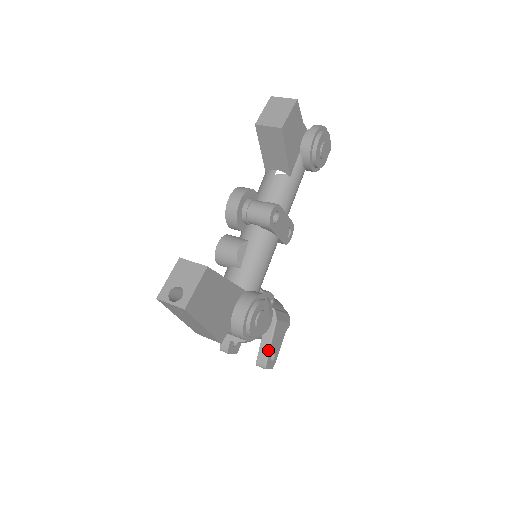
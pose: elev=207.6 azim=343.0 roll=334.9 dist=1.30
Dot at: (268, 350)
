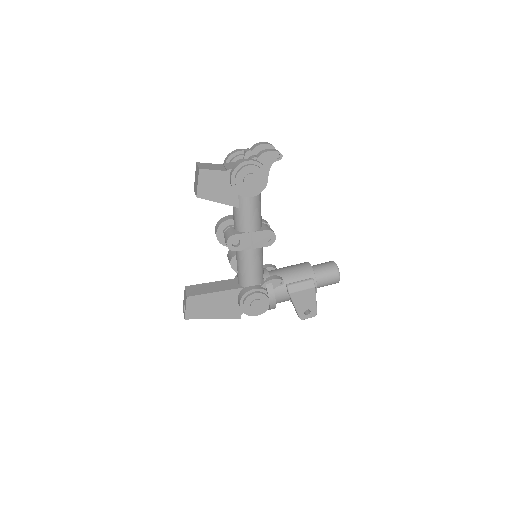
Dot at: (296, 310)
